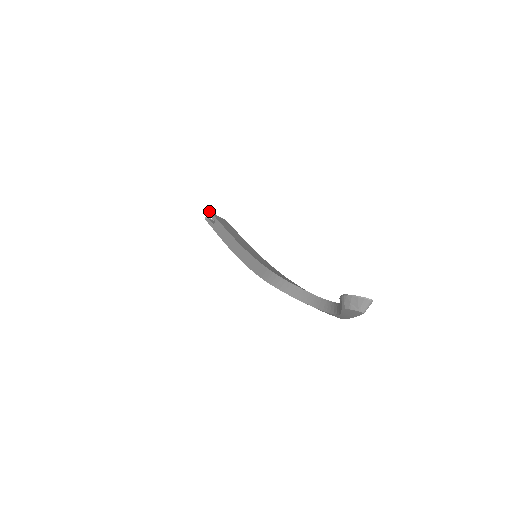
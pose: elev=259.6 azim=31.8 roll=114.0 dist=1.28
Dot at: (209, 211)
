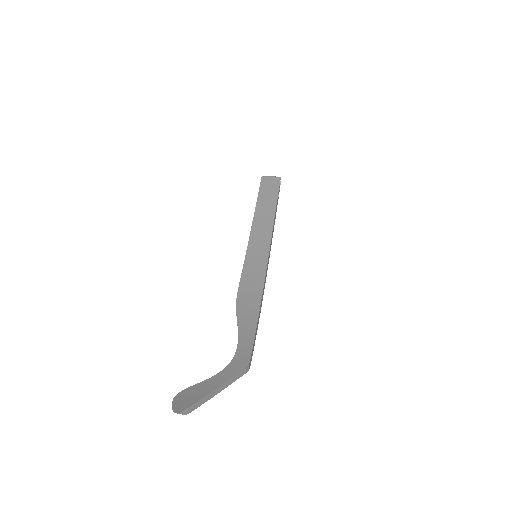
Dot at: occluded
